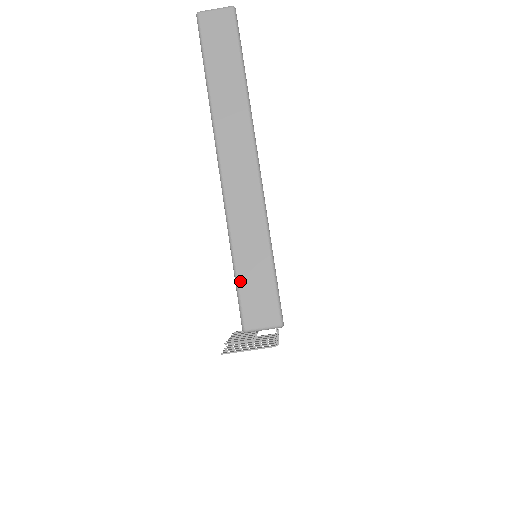
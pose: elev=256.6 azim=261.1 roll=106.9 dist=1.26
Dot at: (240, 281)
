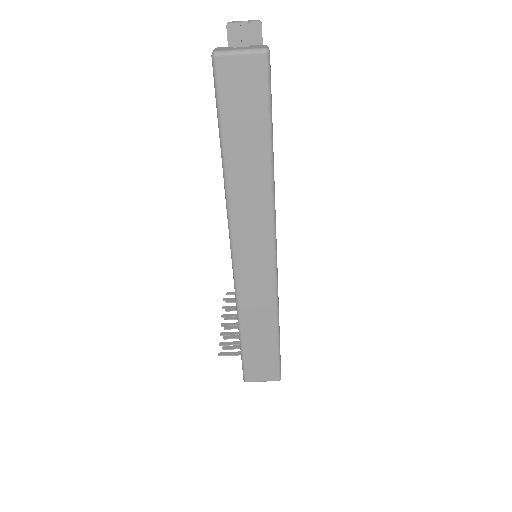
Dot at: (245, 349)
